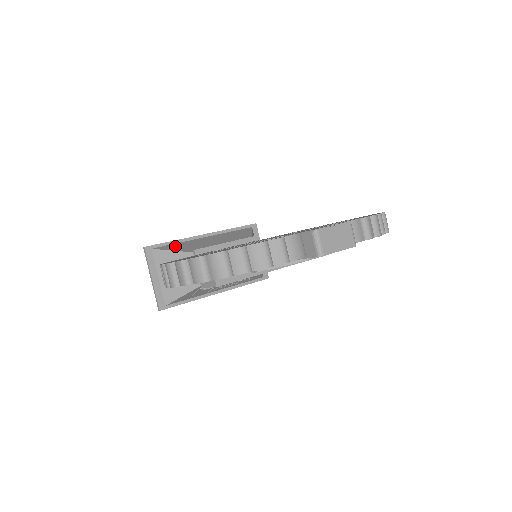
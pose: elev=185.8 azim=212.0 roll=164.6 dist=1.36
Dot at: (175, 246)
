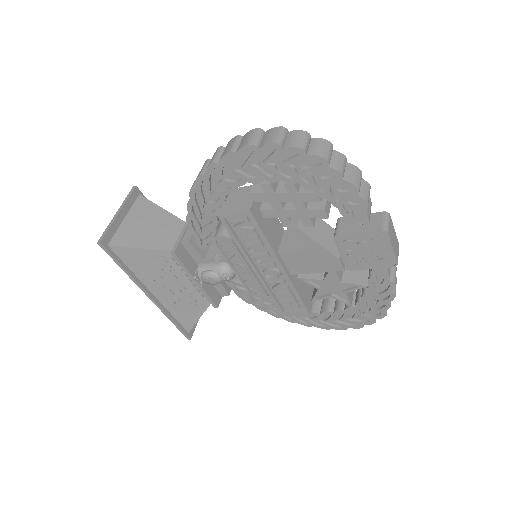
Dot at: occluded
